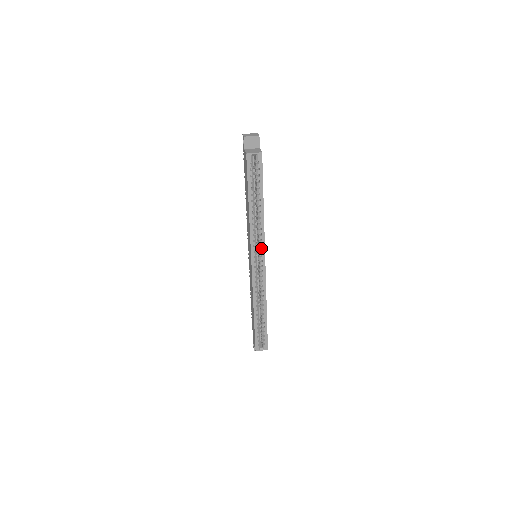
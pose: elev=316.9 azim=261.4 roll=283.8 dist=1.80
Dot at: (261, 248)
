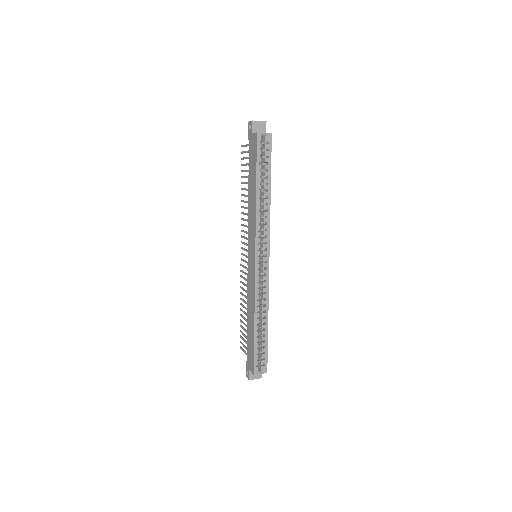
Dot at: (266, 240)
